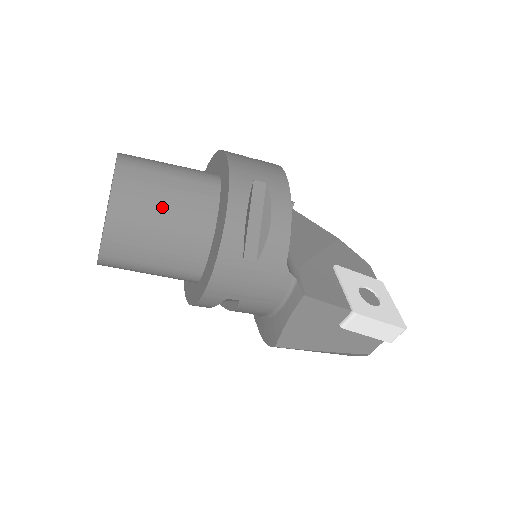
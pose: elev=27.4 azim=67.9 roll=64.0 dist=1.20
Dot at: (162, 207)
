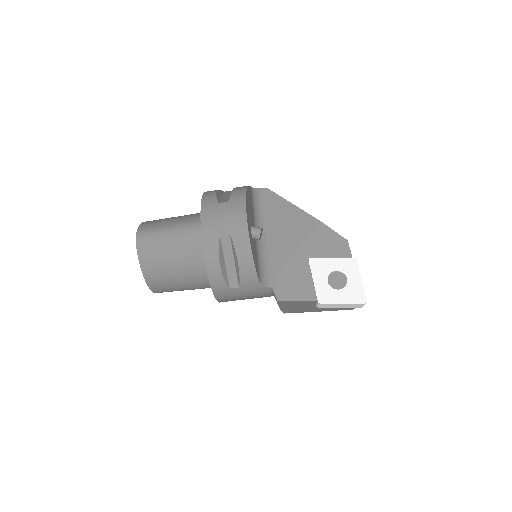
Dot at: (172, 264)
